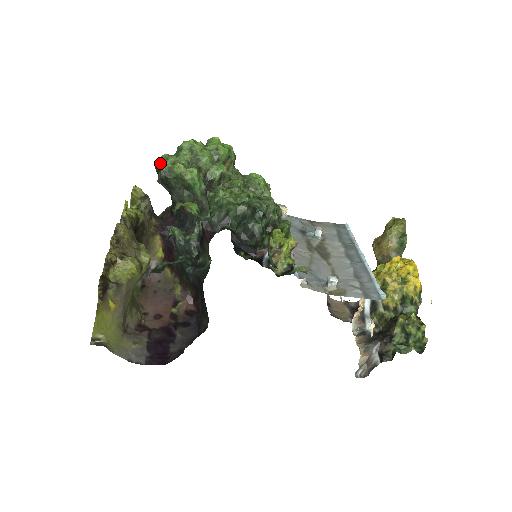
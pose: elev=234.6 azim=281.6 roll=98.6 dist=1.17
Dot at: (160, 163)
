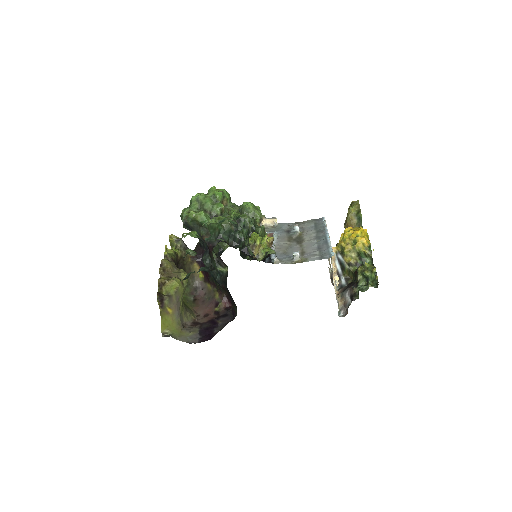
Dot at: occluded
